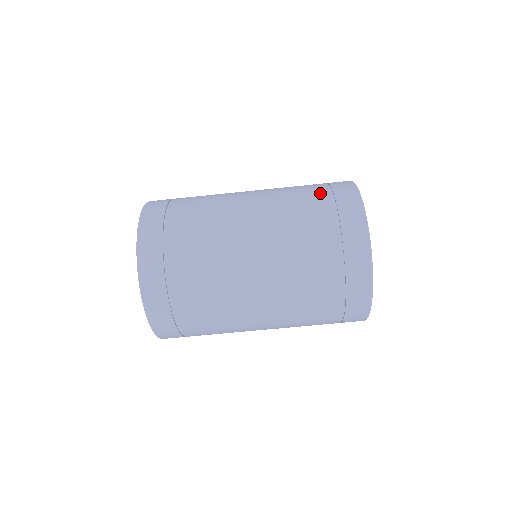
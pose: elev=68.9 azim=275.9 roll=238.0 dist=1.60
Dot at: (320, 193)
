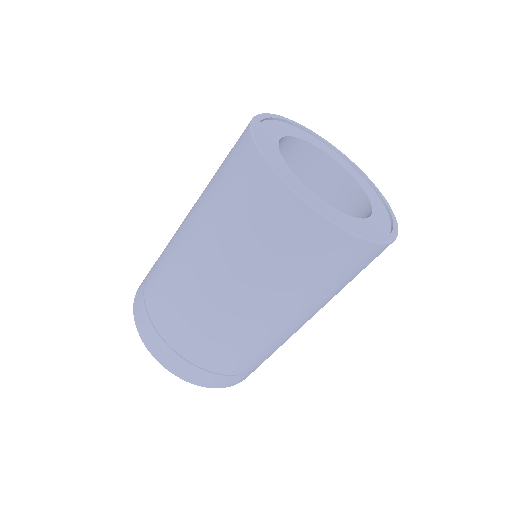
Dot at: occluded
